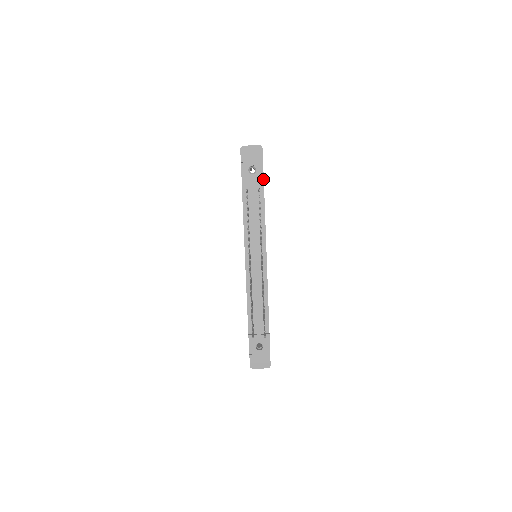
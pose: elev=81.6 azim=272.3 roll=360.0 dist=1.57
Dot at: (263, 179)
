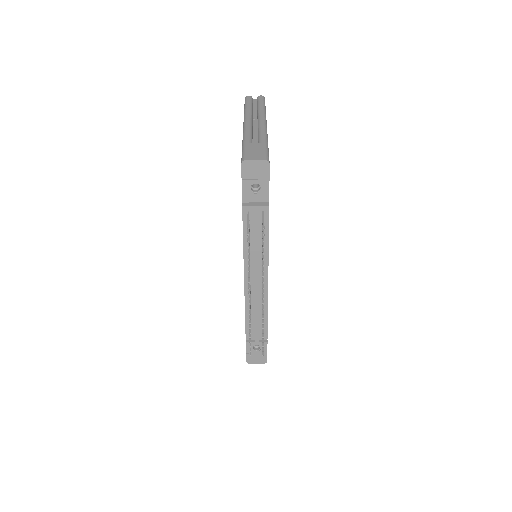
Dot at: (268, 198)
